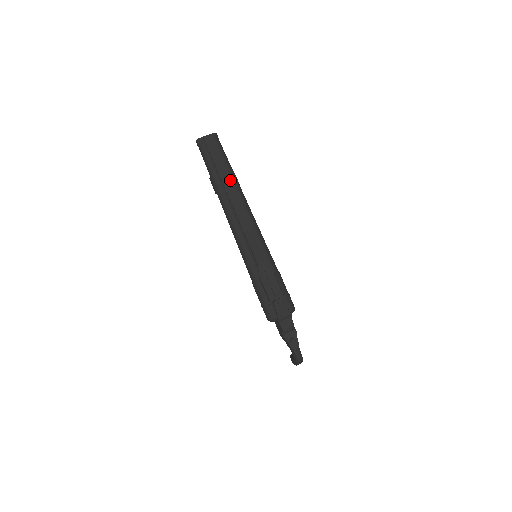
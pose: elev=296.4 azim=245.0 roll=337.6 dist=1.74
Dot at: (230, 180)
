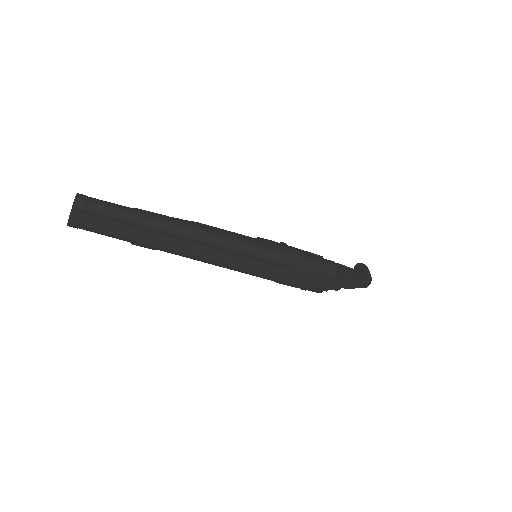
Dot at: (155, 231)
